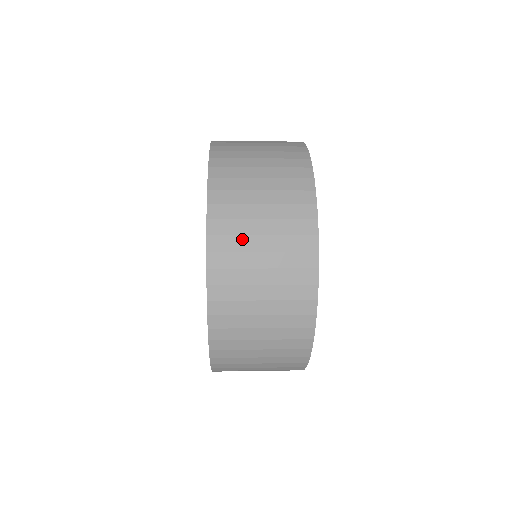
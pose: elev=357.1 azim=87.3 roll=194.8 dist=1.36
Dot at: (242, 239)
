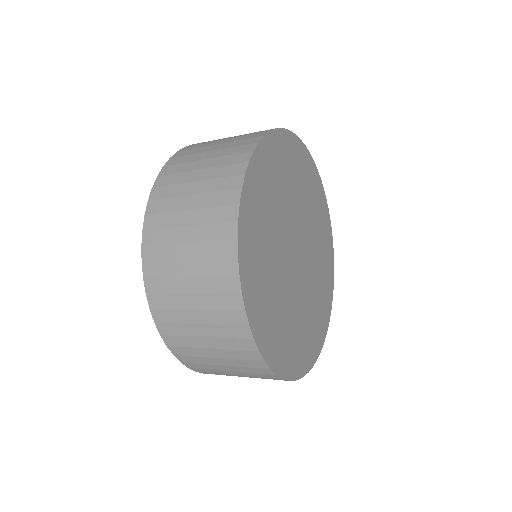
Dot at: (201, 149)
